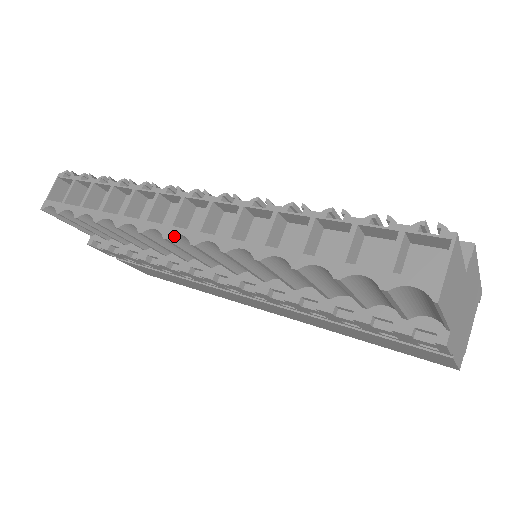
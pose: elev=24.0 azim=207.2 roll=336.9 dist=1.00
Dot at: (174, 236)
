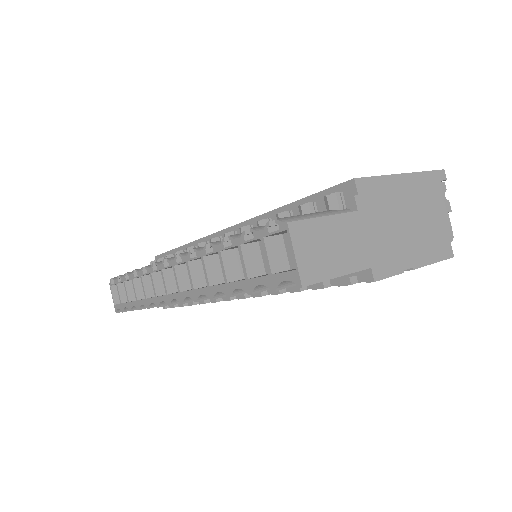
Dot at: (172, 301)
